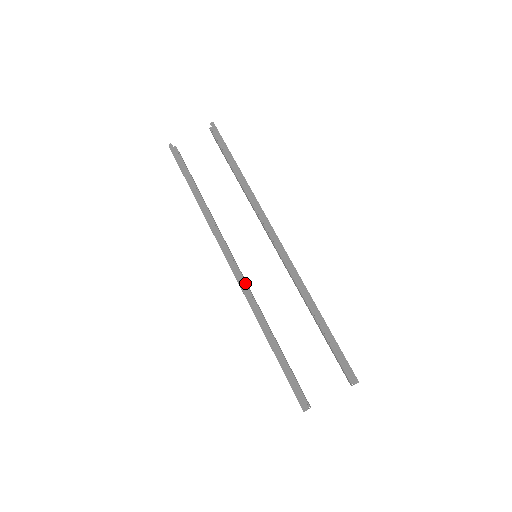
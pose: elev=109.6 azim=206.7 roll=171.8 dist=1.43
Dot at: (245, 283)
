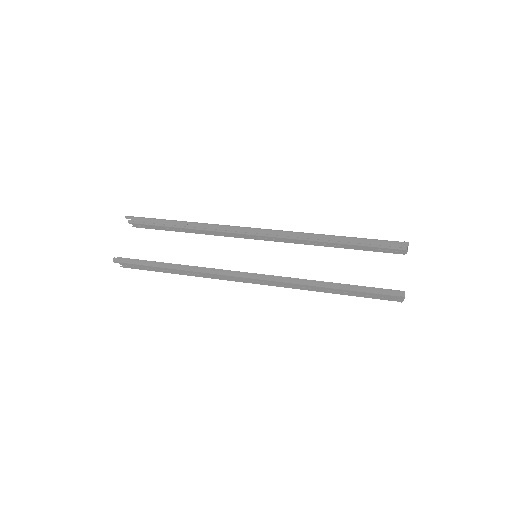
Dot at: (271, 276)
